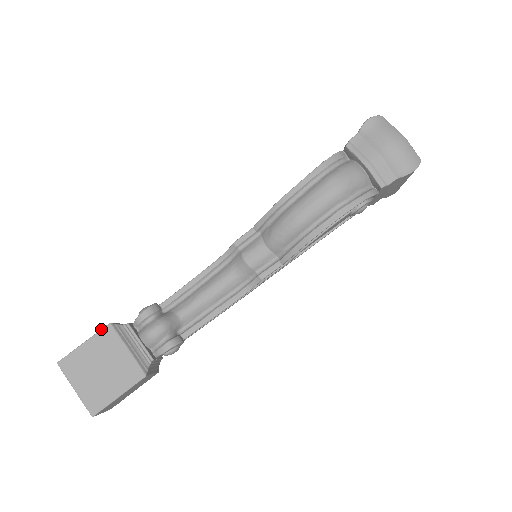
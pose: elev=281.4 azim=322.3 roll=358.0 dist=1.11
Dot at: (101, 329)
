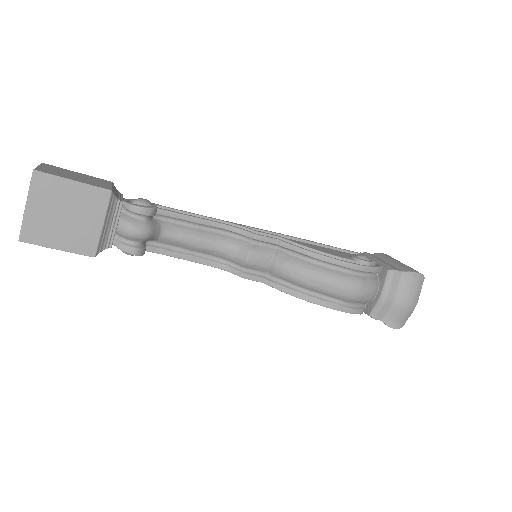
Dot at: (100, 187)
